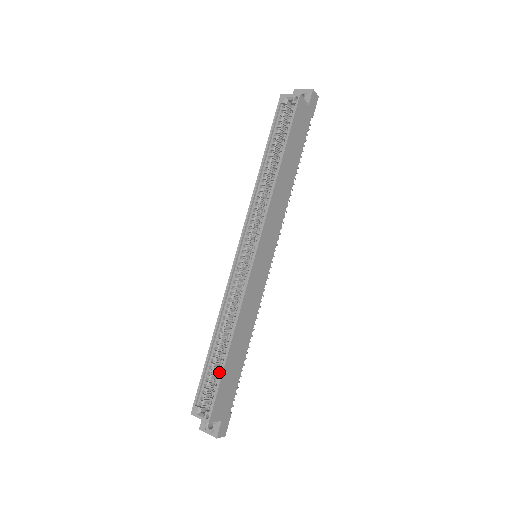
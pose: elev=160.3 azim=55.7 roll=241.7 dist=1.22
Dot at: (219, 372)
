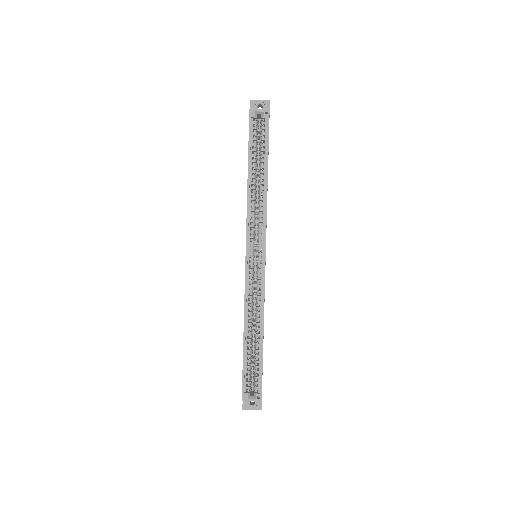
Dot at: (256, 360)
